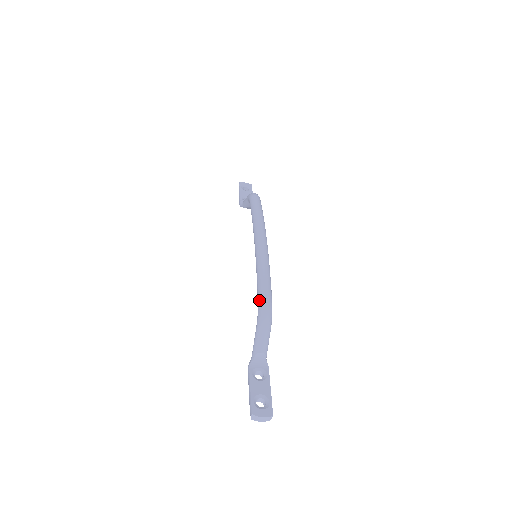
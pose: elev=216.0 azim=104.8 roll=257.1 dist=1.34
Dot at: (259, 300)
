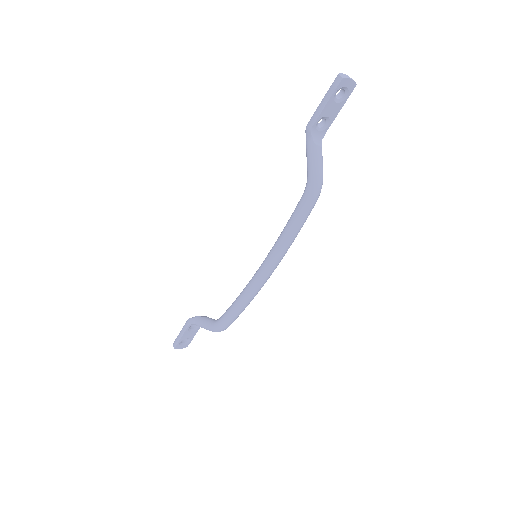
Dot at: (222, 324)
